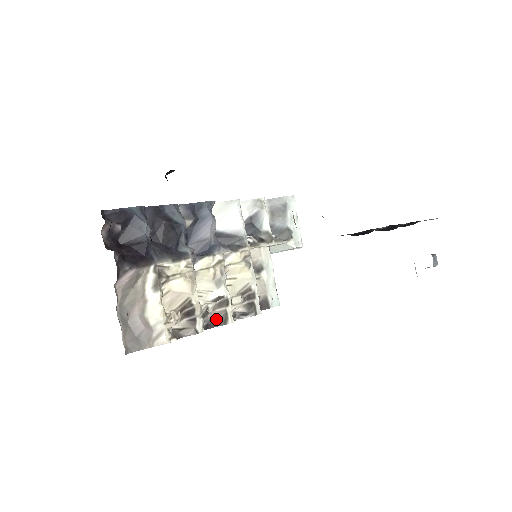
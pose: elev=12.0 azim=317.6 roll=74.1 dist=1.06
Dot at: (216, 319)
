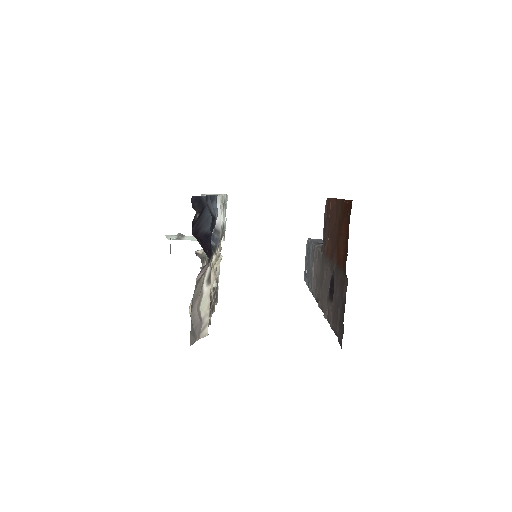
Dot at: occluded
